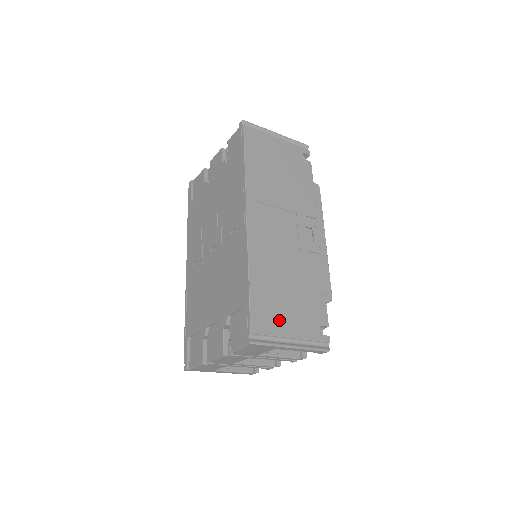
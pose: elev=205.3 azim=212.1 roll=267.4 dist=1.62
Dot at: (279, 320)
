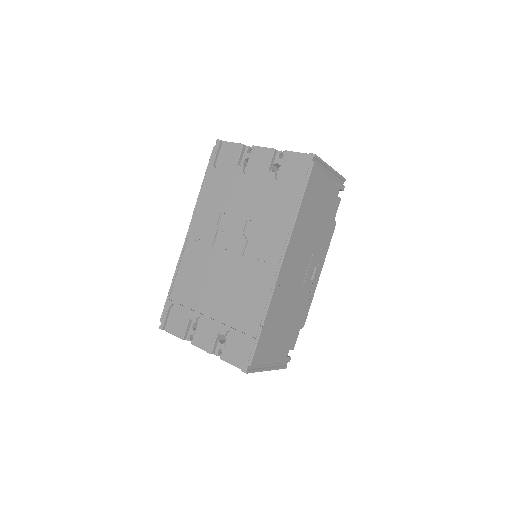
Dot at: (269, 352)
